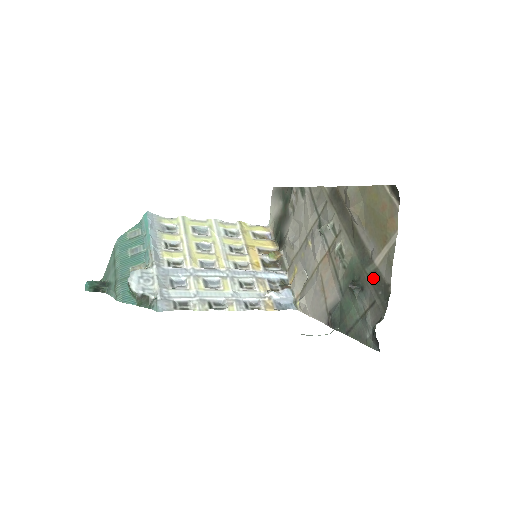
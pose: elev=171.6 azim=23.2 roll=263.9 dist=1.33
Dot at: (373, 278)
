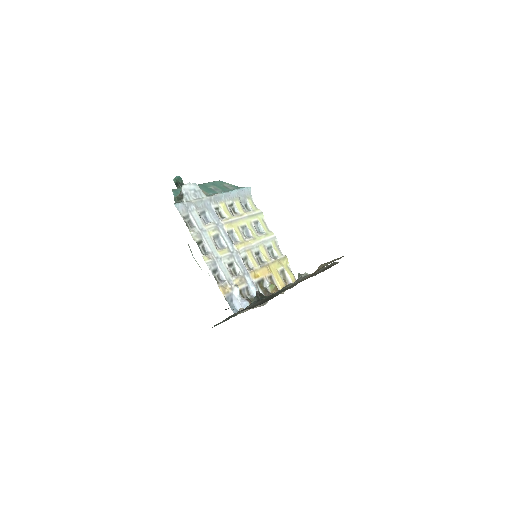
Dot at: (271, 297)
